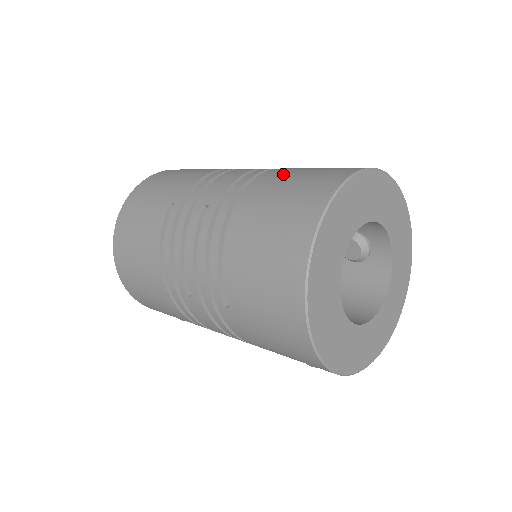
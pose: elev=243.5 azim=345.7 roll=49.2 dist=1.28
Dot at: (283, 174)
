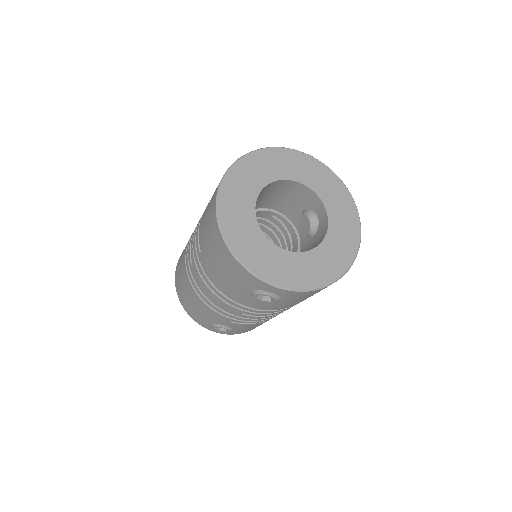
Dot at: occluded
